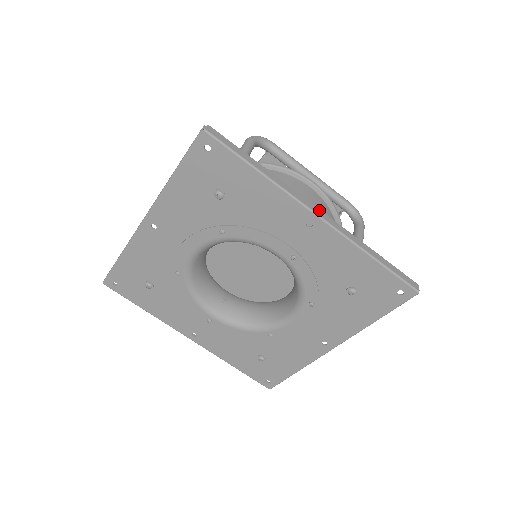
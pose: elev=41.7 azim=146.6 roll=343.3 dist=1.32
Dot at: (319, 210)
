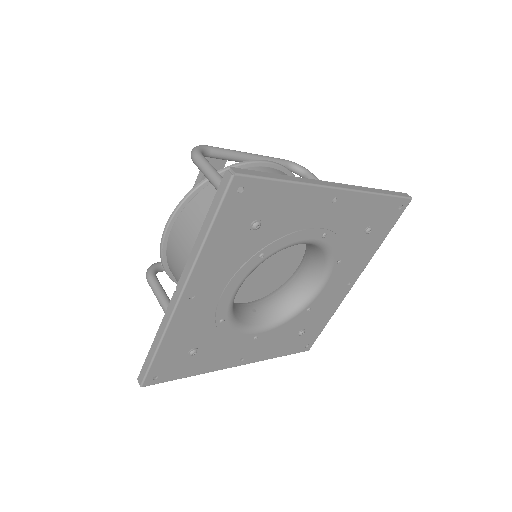
Dot at: (335, 183)
